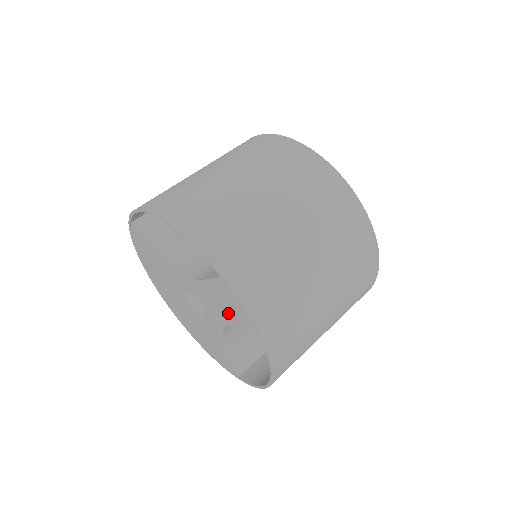
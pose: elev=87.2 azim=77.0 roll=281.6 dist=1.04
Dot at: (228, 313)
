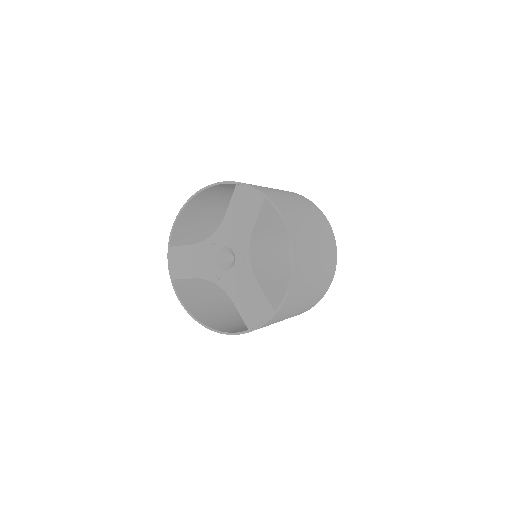
Dot at: (248, 217)
